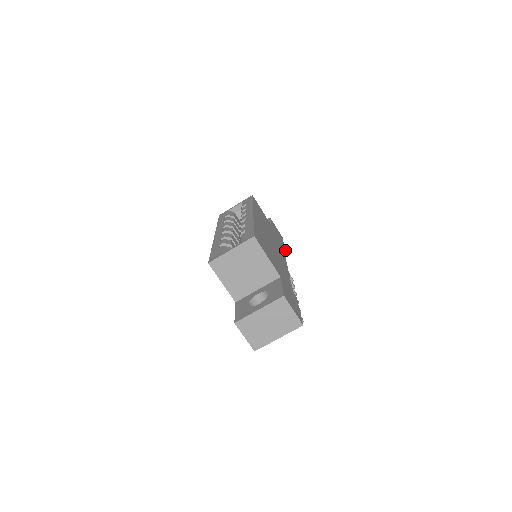
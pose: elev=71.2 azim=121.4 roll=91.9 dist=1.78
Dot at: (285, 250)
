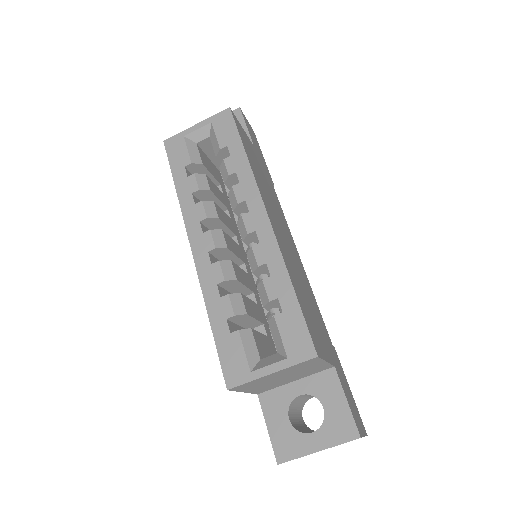
Dot at: (273, 184)
